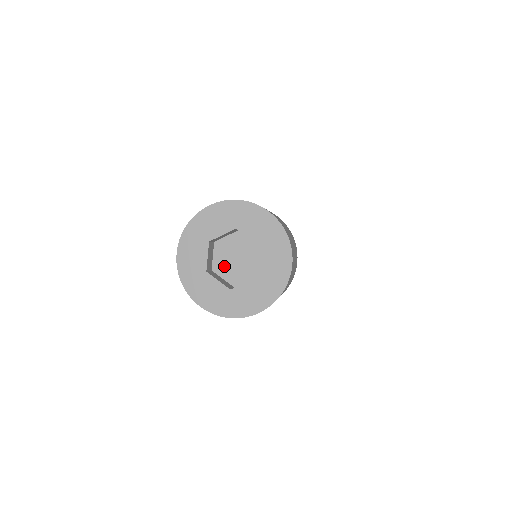
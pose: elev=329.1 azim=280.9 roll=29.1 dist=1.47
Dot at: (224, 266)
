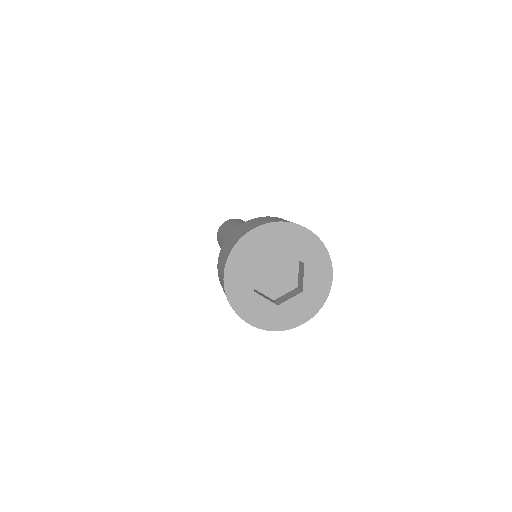
Dot at: (263, 282)
